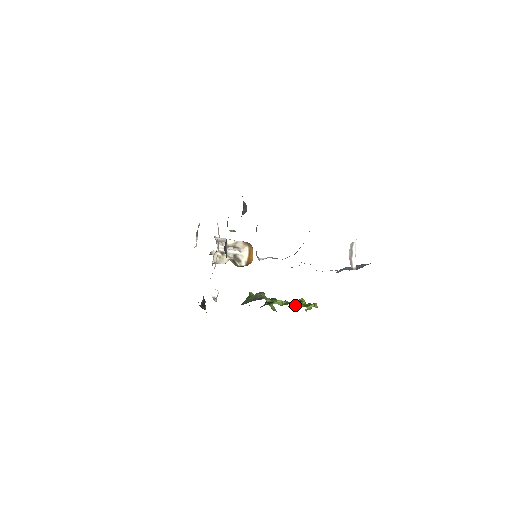
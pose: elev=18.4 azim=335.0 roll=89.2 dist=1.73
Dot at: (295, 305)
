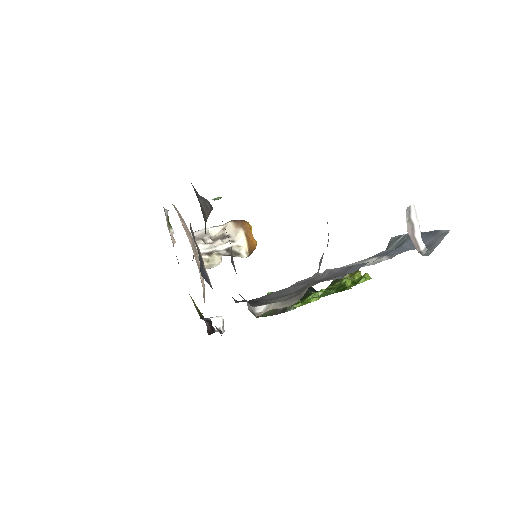
Dot at: occluded
